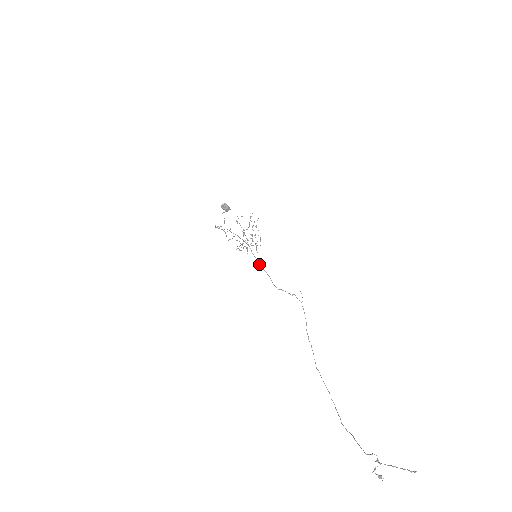
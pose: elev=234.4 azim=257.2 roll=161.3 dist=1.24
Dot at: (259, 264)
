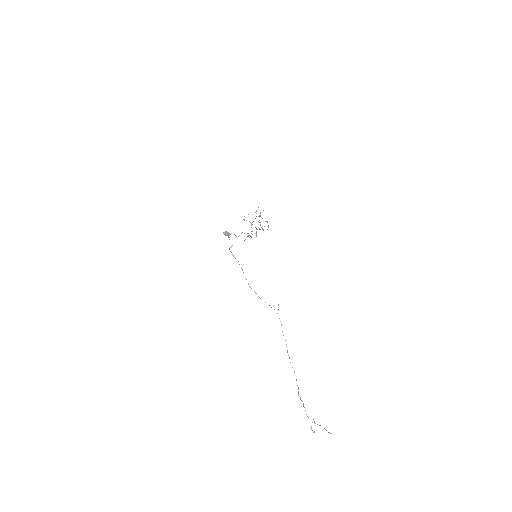
Dot at: occluded
